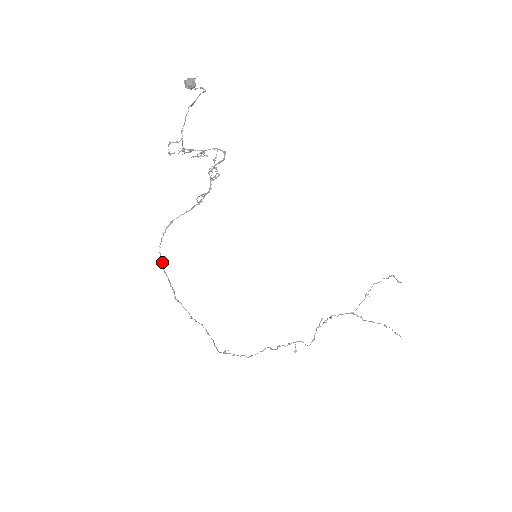
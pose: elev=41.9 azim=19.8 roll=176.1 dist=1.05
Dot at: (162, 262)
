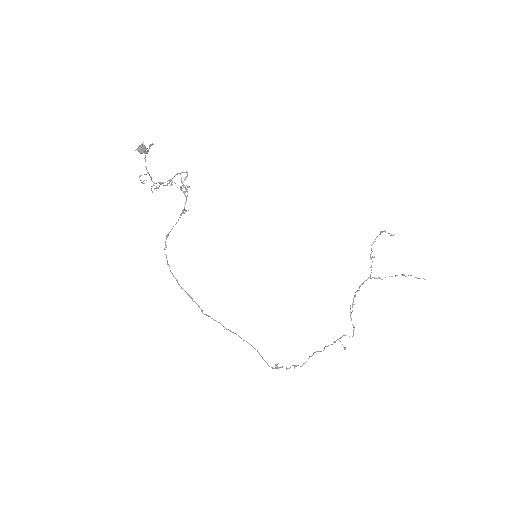
Dot at: (176, 280)
